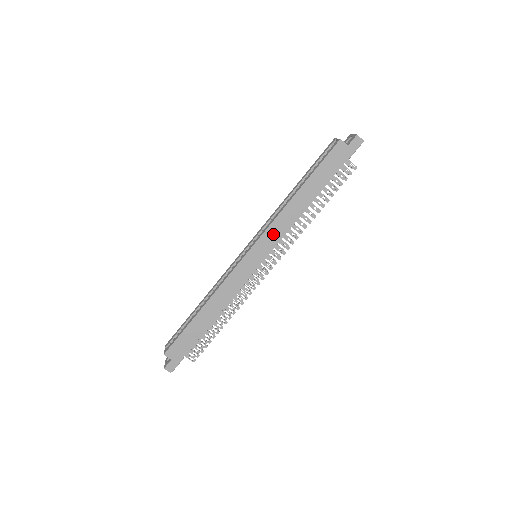
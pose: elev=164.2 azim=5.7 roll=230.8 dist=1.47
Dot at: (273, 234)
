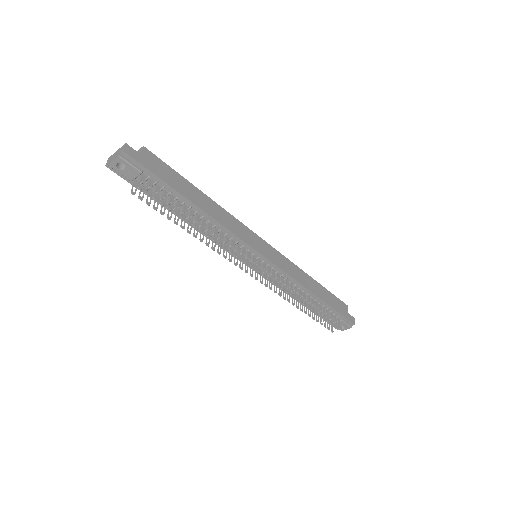
Dot at: (285, 264)
